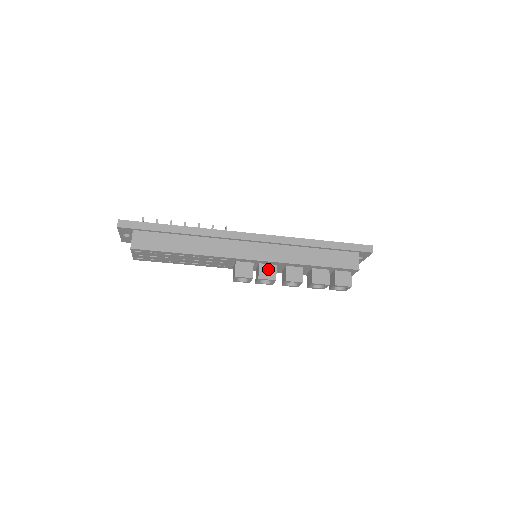
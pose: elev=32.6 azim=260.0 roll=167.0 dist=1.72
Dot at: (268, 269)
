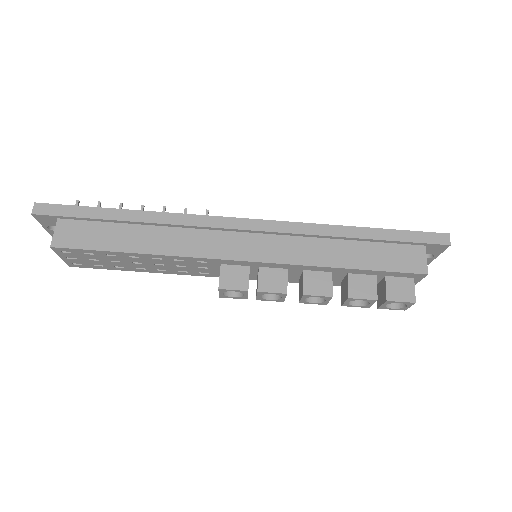
Dot at: (274, 276)
